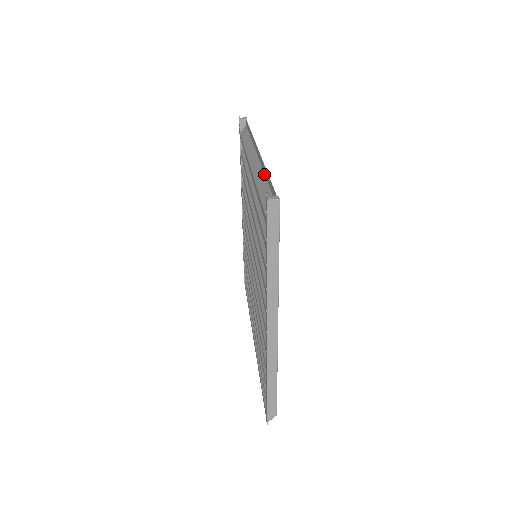
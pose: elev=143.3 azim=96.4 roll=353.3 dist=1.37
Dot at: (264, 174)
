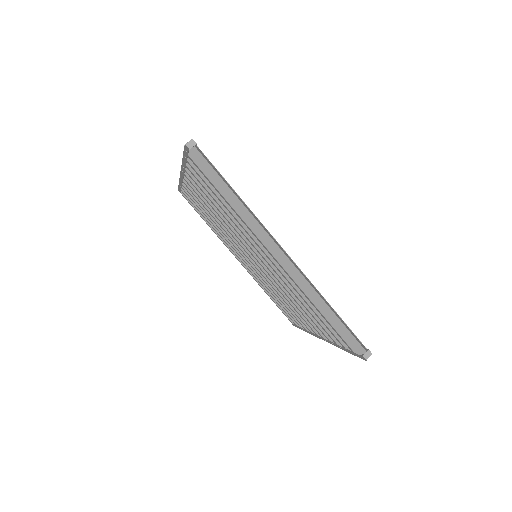
Dot at: (315, 291)
